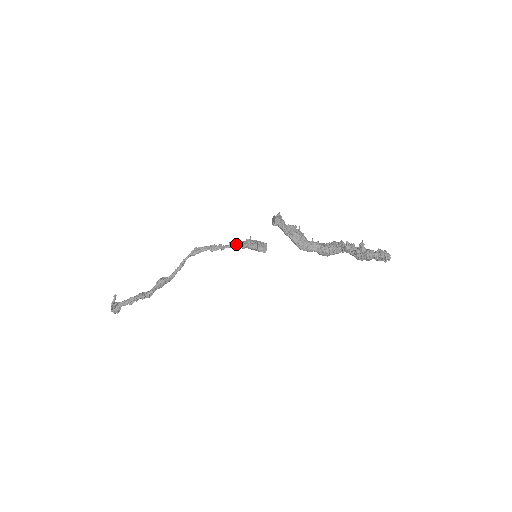
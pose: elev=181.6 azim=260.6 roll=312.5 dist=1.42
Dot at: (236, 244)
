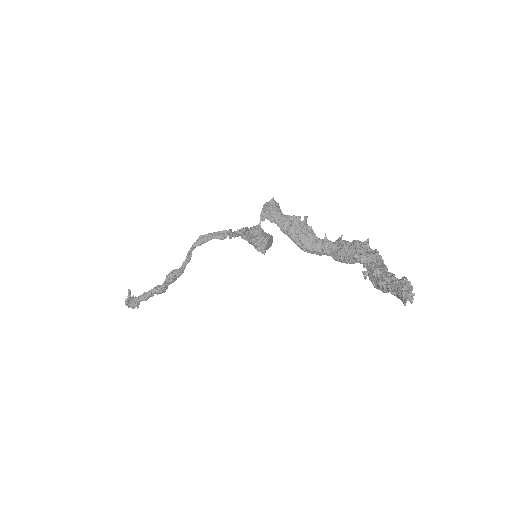
Dot at: (239, 234)
